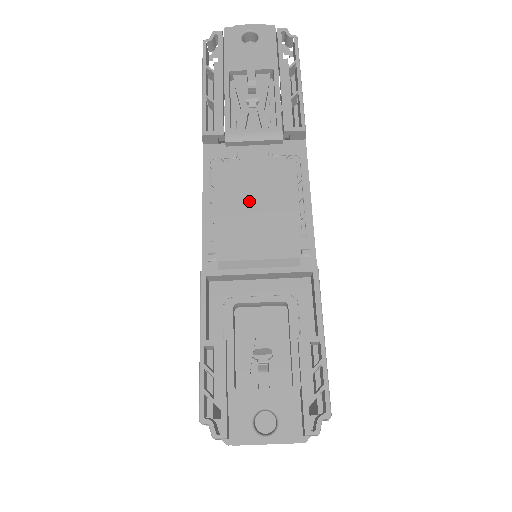
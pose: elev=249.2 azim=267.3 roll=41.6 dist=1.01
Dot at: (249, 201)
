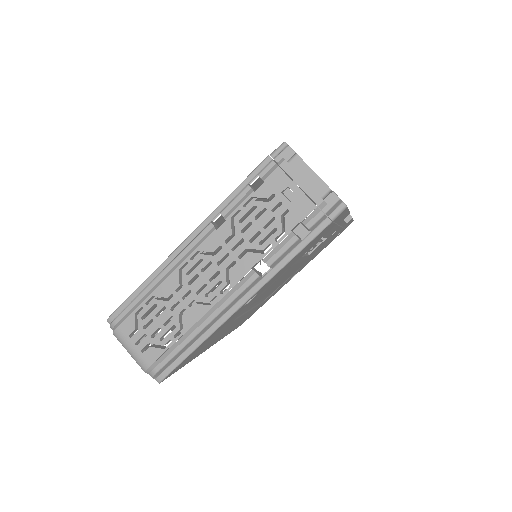
Dot at: occluded
